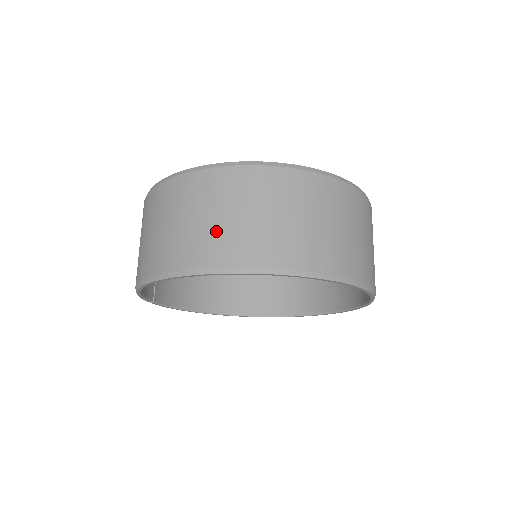
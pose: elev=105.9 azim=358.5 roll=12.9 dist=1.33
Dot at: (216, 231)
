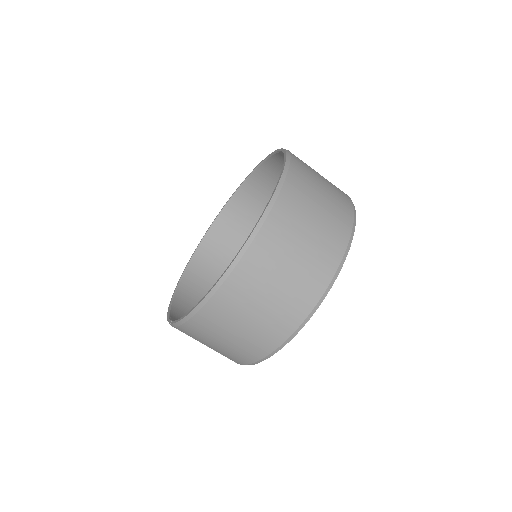
Dot at: (312, 255)
